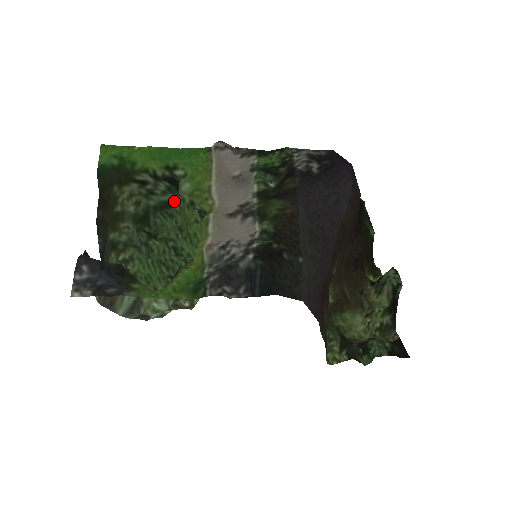
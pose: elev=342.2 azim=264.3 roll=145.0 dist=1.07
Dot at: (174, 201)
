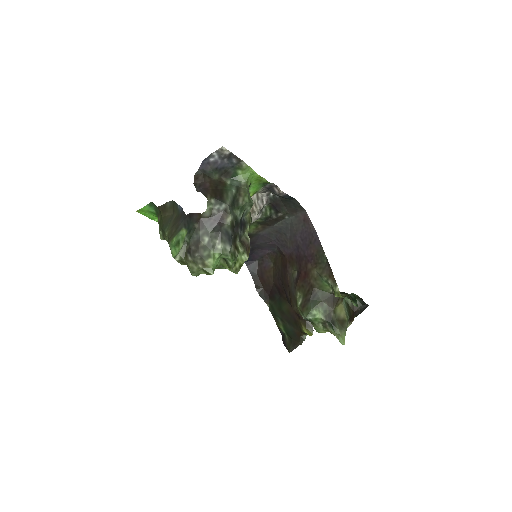
Dot at: occluded
